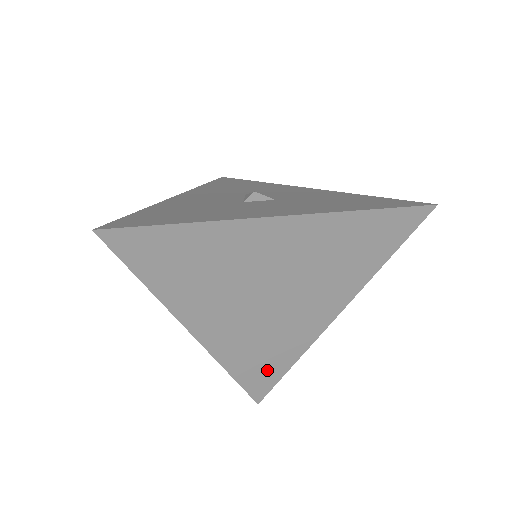
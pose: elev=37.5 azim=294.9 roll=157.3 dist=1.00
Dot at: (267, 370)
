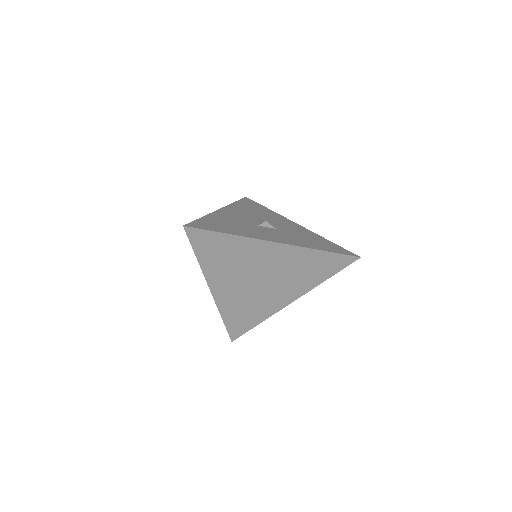
Dot at: (244, 322)
